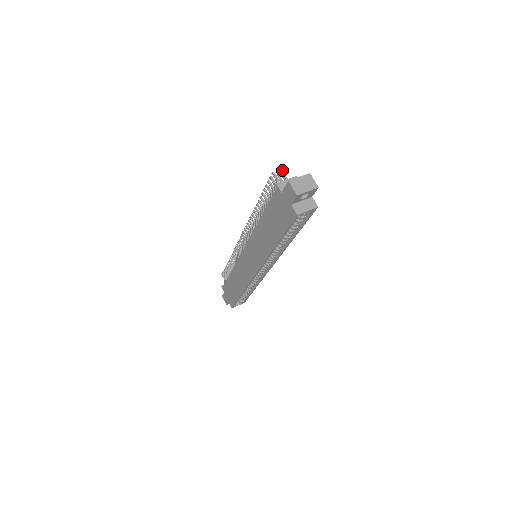
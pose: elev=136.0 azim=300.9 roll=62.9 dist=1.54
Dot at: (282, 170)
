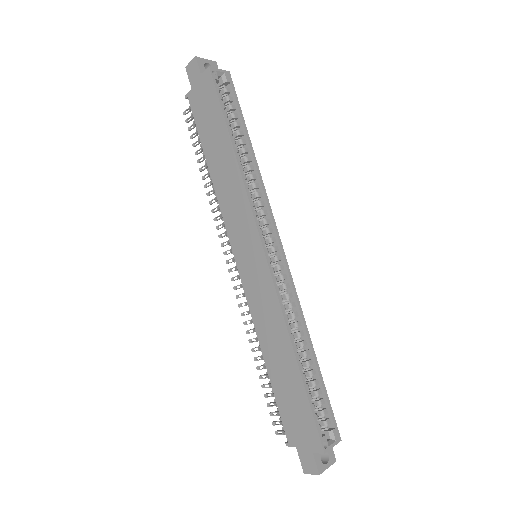
Dot at: occluded
